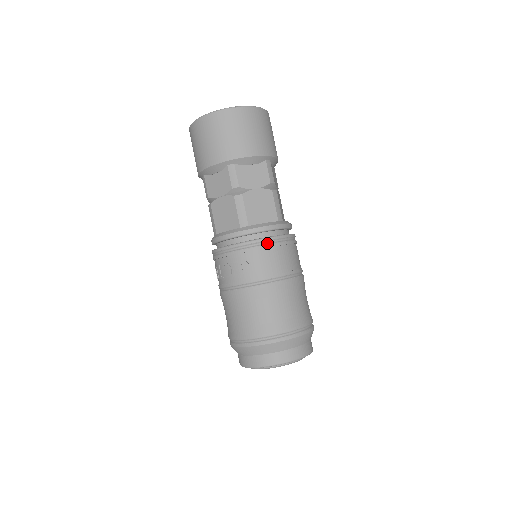
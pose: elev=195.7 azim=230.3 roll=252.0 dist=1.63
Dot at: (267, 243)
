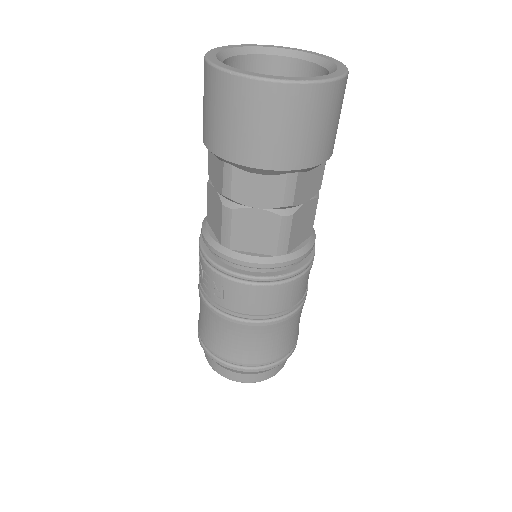
Dot at: (243, 281)
